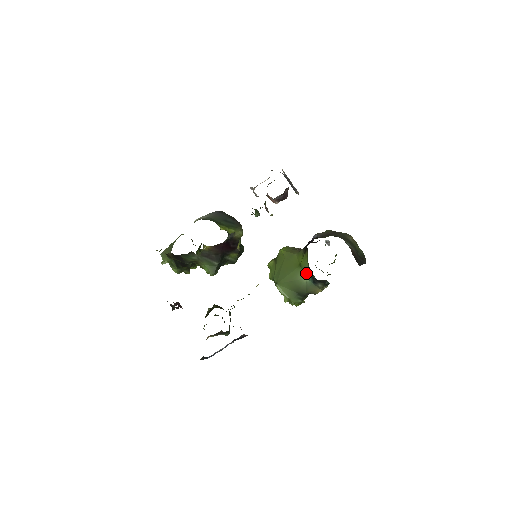
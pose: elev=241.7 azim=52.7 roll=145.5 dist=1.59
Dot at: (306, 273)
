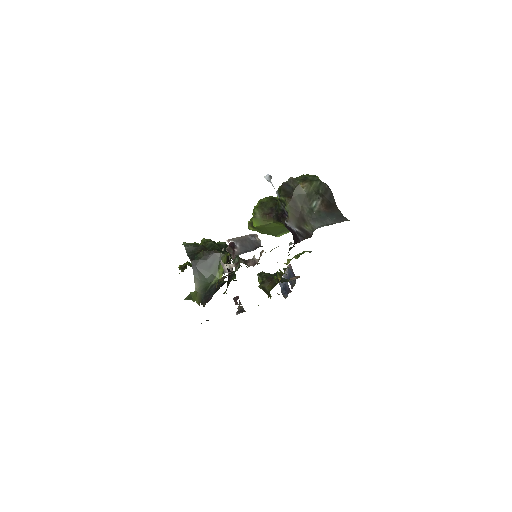
Dot at: occluded
